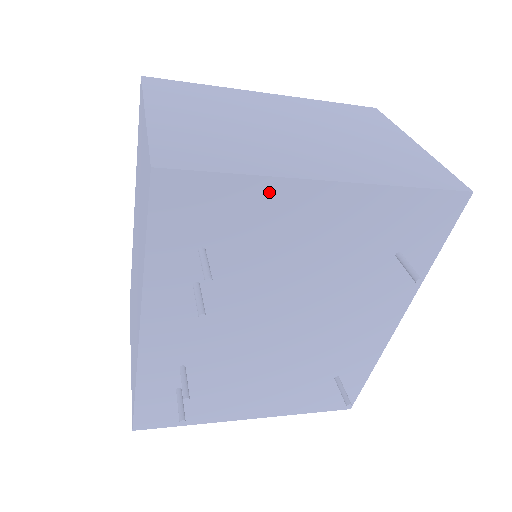
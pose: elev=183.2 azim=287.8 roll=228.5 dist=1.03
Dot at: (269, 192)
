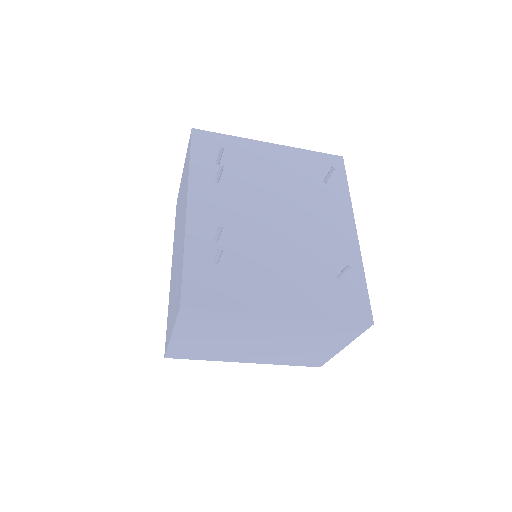
Dot at: (244, 143)
